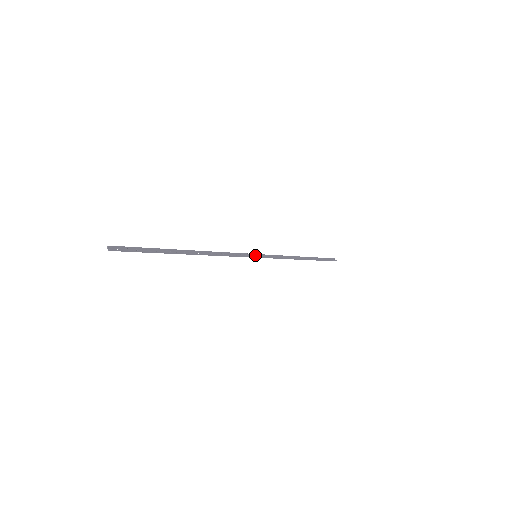
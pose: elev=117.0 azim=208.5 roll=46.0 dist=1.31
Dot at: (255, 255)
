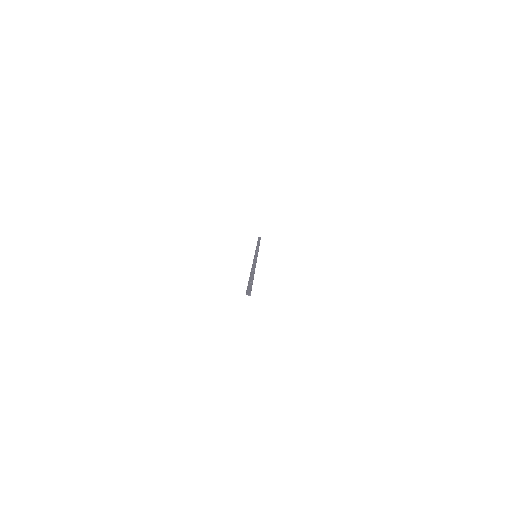
Dot at: (255, 256)
